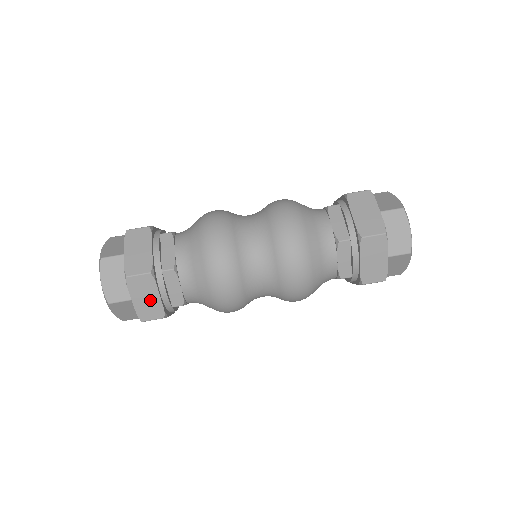
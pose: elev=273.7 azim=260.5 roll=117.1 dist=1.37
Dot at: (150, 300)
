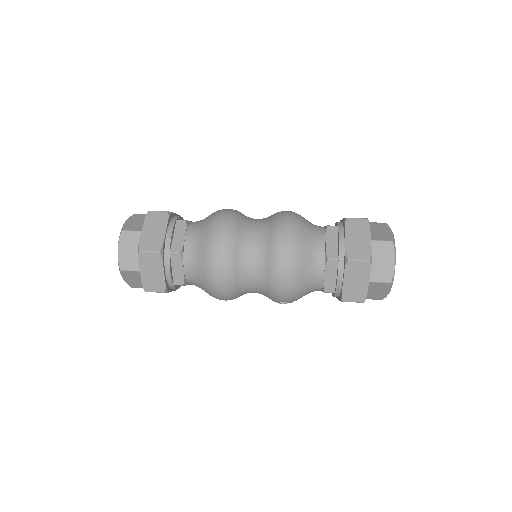
Dot at: (156, 233)
